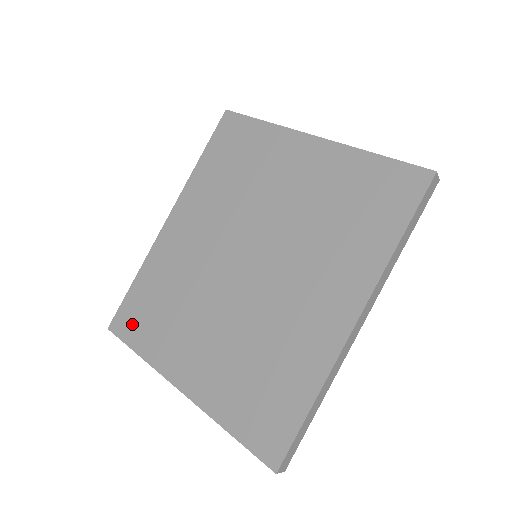
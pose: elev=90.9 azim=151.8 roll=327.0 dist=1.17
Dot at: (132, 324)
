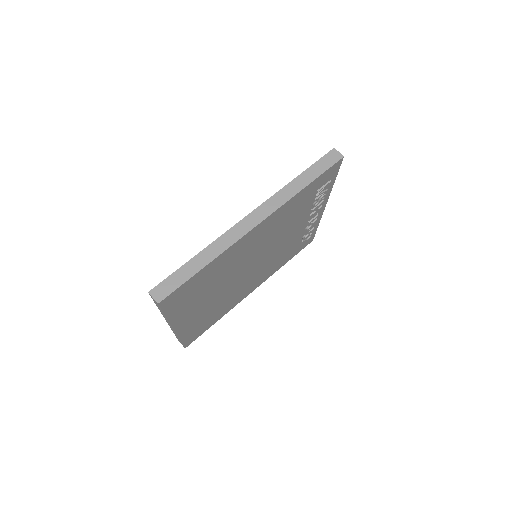
Dot at: occluded
